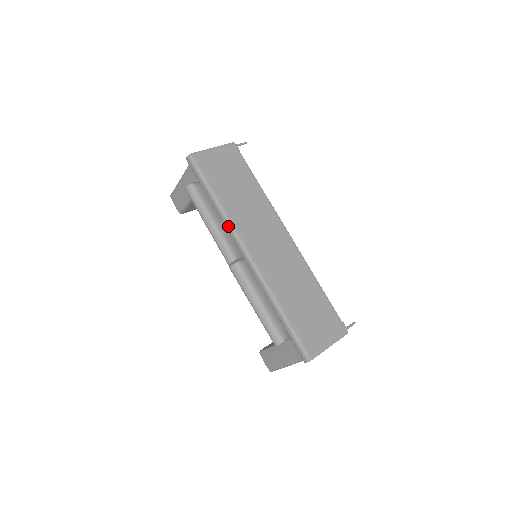
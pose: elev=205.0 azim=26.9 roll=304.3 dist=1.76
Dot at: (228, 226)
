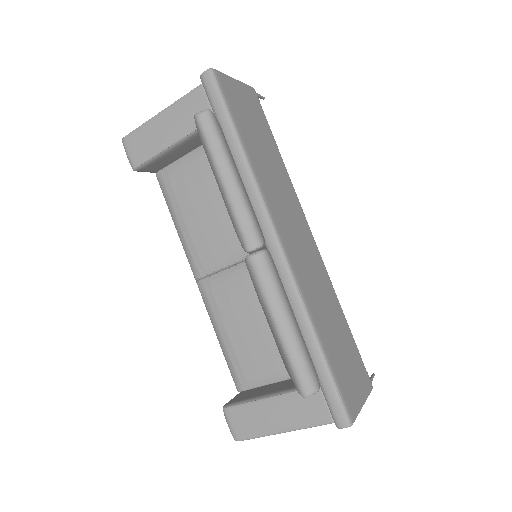
Dot at: (255, 192)
